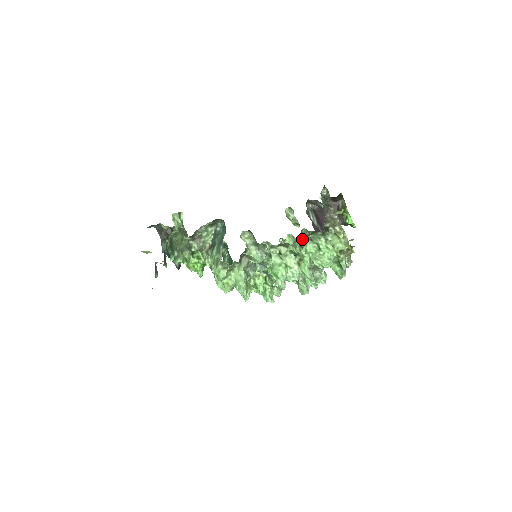
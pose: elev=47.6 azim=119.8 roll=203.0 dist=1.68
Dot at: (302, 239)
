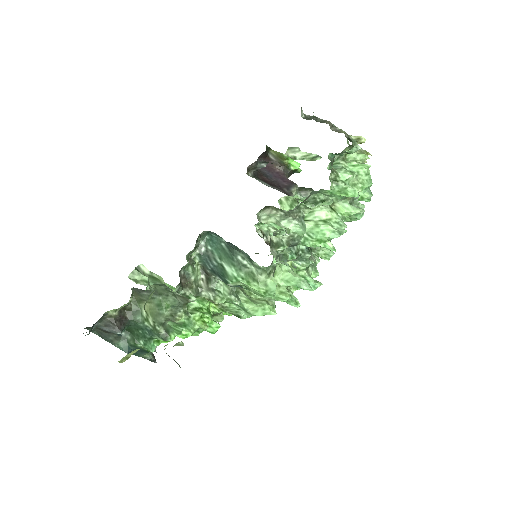
Dot at: (331, 171)
